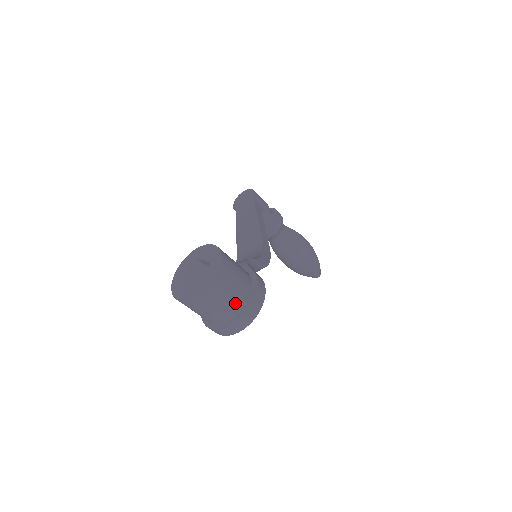
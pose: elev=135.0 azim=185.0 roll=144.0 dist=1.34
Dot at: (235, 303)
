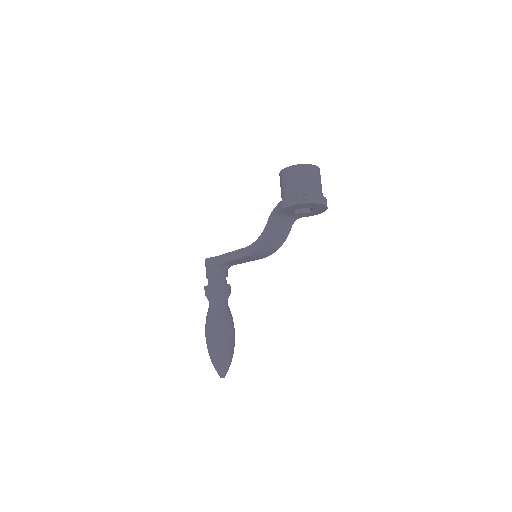
Dot at: occluded
